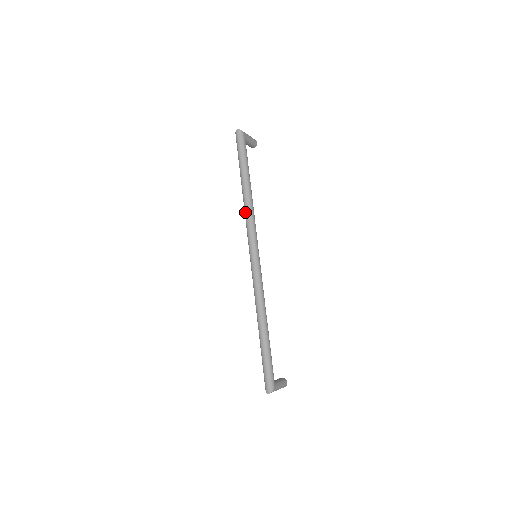
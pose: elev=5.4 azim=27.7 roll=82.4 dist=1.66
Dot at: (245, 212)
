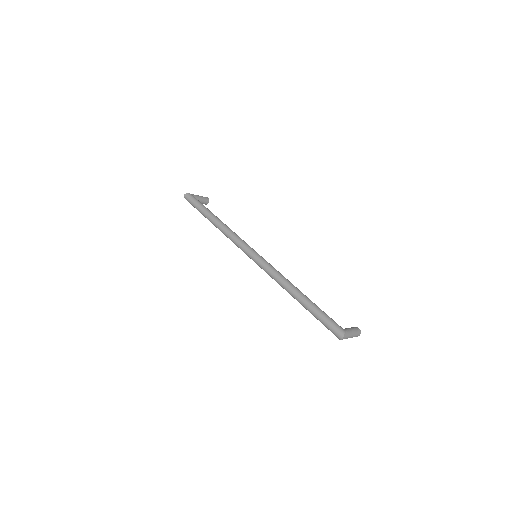
Dot at: (226, 235)
